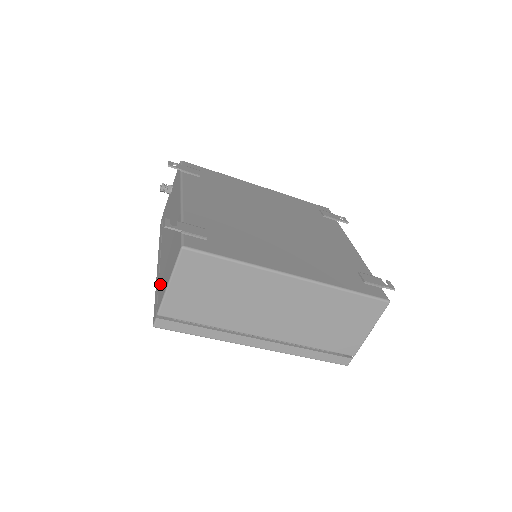
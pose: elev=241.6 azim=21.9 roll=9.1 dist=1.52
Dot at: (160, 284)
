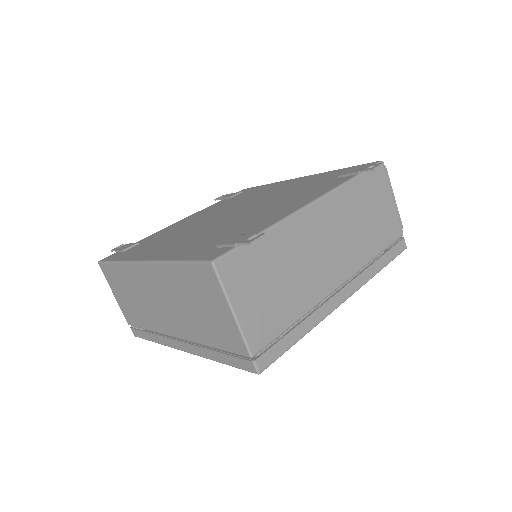
Dot at: occluded
